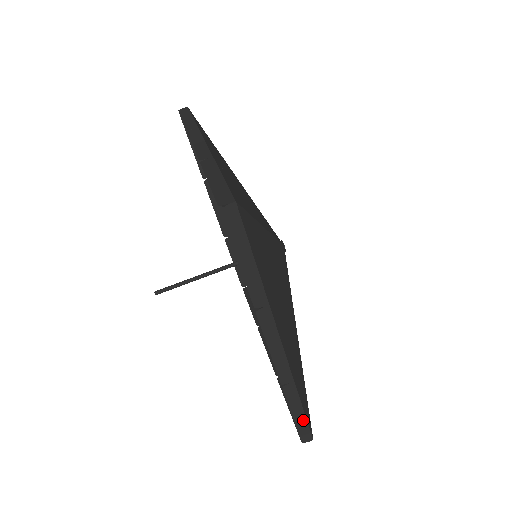
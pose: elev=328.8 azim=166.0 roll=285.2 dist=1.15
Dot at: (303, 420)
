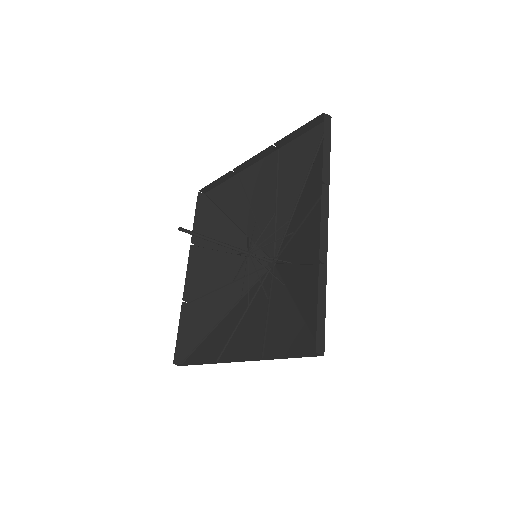
Dot at: occluded
